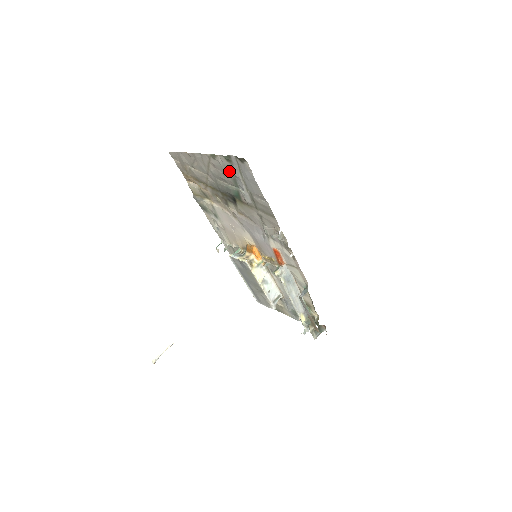
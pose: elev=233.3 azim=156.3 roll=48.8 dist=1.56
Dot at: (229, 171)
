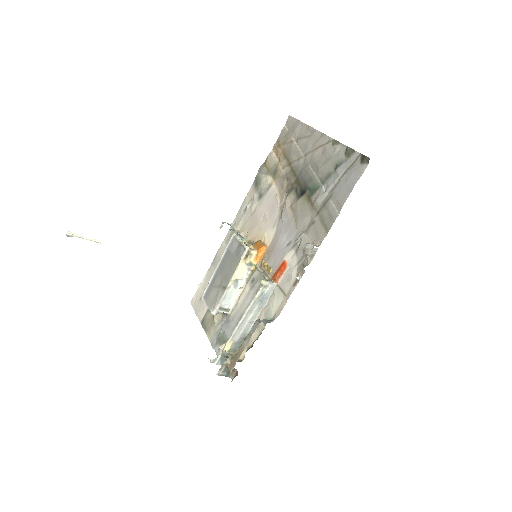
Dot at: (334, 164)
